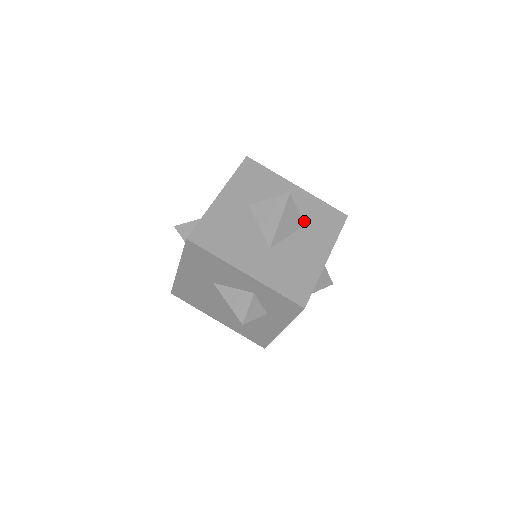
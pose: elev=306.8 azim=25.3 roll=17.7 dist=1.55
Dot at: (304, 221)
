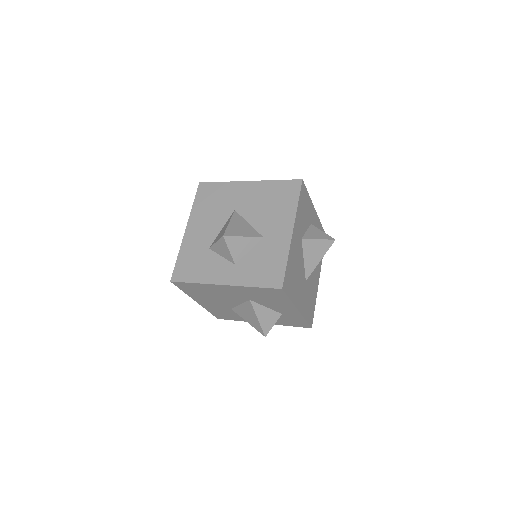
Dot at: occluded
